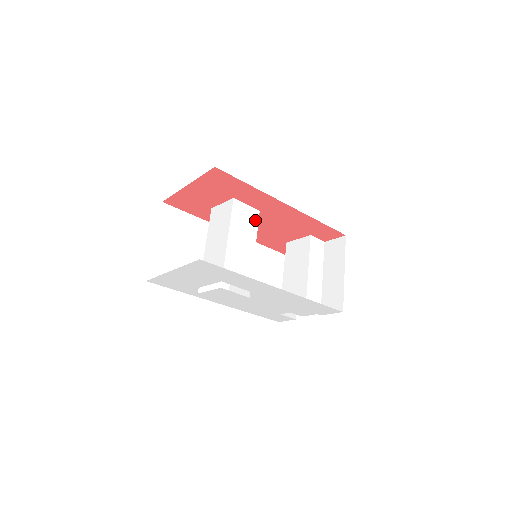
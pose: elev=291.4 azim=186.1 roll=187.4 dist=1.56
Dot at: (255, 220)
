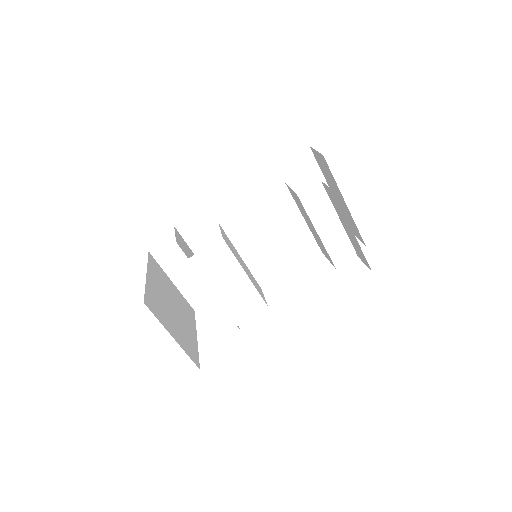
Dot at: (225, 251)
